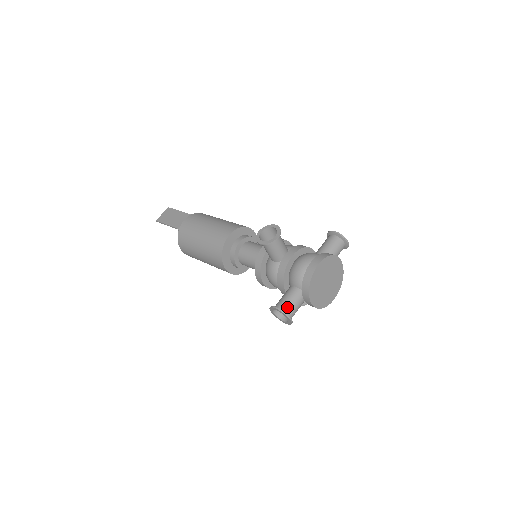
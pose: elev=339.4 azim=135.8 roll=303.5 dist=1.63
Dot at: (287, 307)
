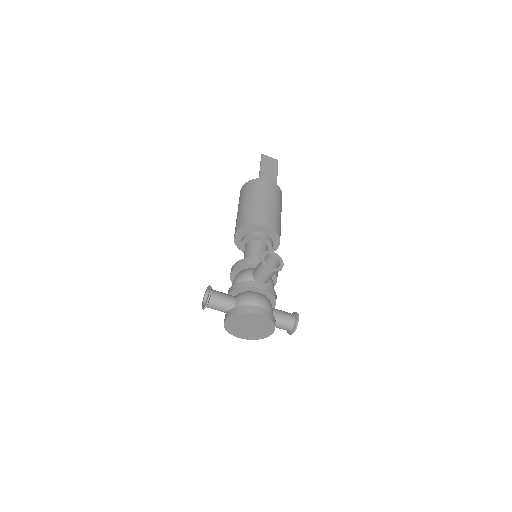
Dot at: (215, 300)
